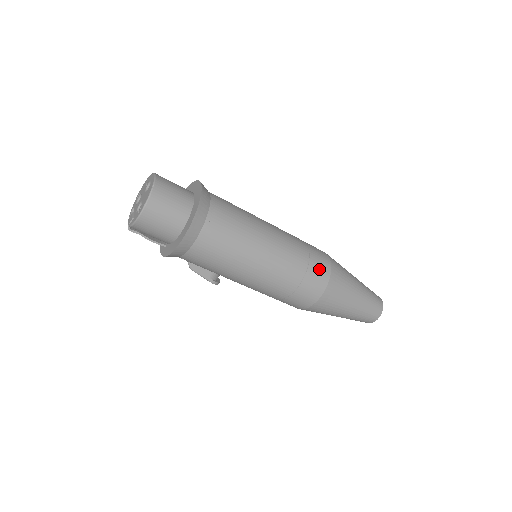
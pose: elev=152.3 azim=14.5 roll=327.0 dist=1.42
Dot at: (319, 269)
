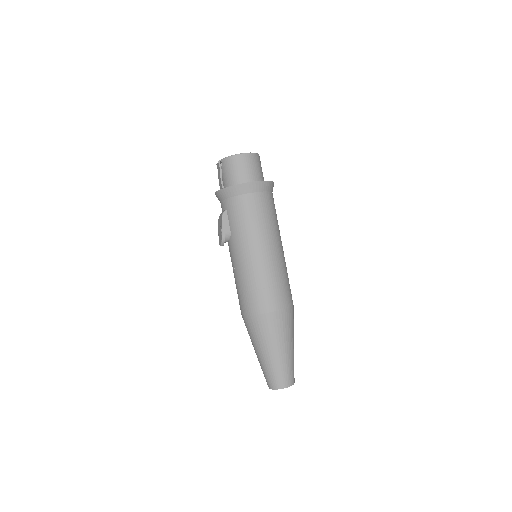
Dot at: (288, 295)
